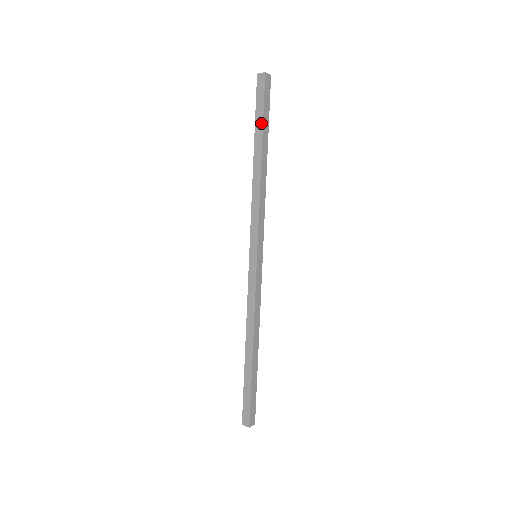
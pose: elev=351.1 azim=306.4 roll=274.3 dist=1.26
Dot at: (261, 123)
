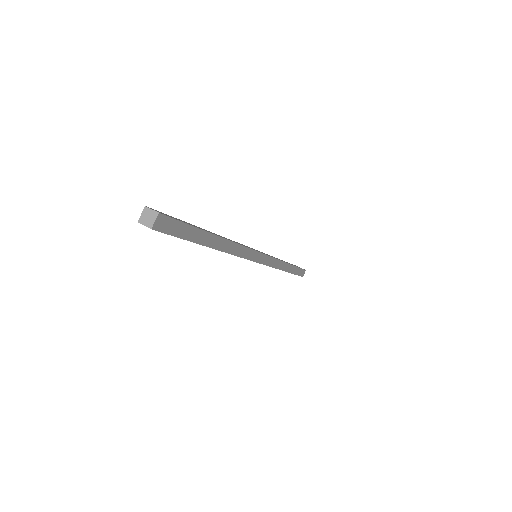
Dot at: occluded
